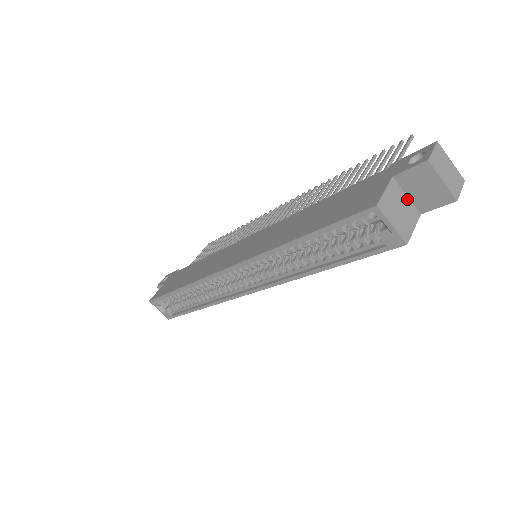
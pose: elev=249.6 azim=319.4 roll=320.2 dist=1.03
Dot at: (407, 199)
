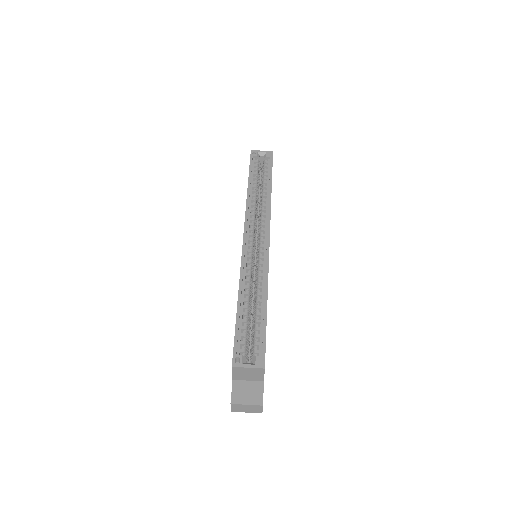
Dot at: occluded
